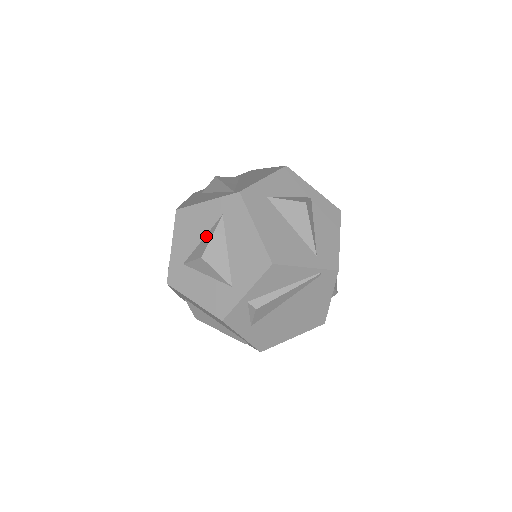
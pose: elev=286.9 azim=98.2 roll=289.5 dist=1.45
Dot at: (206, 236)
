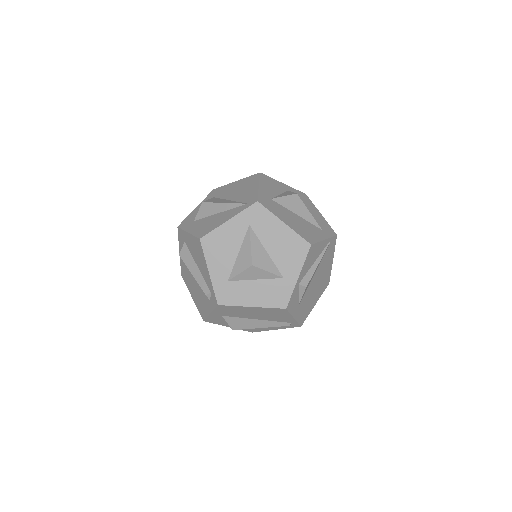
Dot at: (242, 248)
